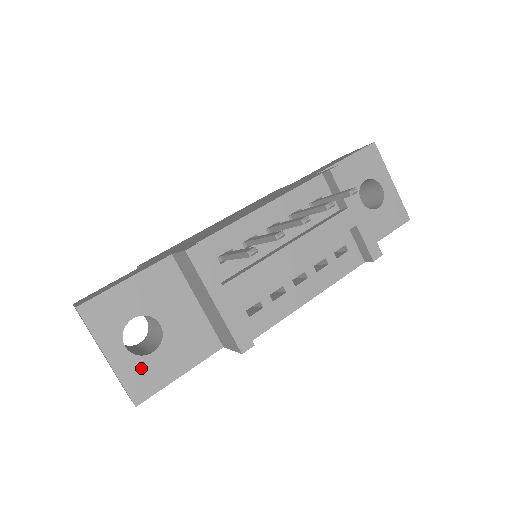
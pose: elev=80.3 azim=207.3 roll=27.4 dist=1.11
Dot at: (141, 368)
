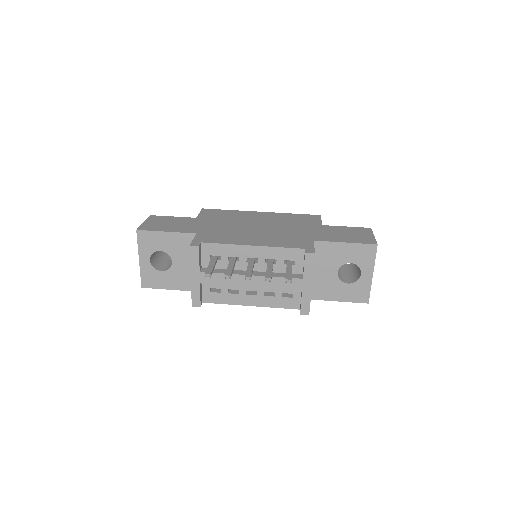
Dot at: (153, 274)
